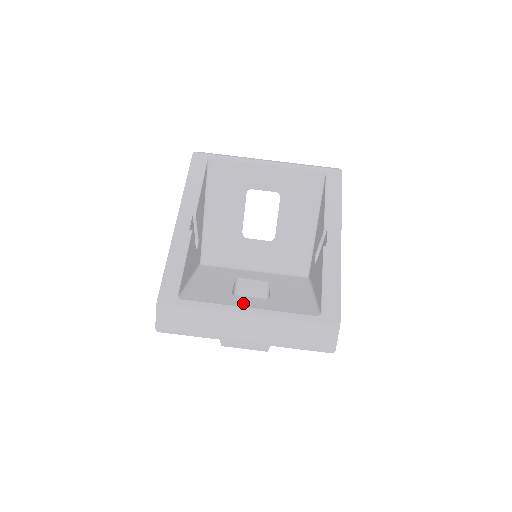
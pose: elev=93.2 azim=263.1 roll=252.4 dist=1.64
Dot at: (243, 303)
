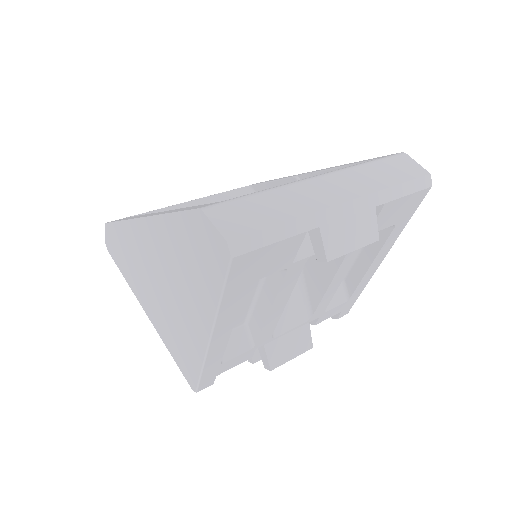
Dot at: occluded
